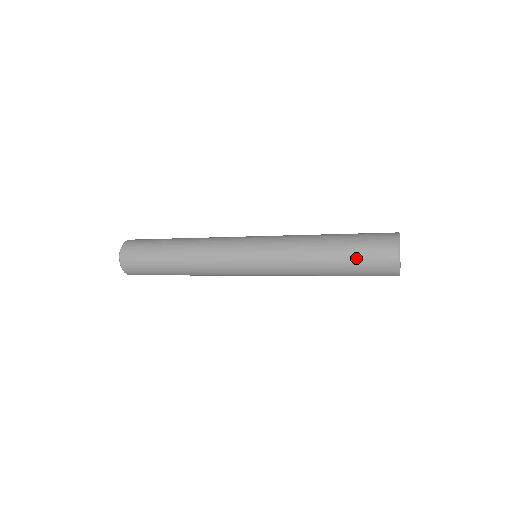
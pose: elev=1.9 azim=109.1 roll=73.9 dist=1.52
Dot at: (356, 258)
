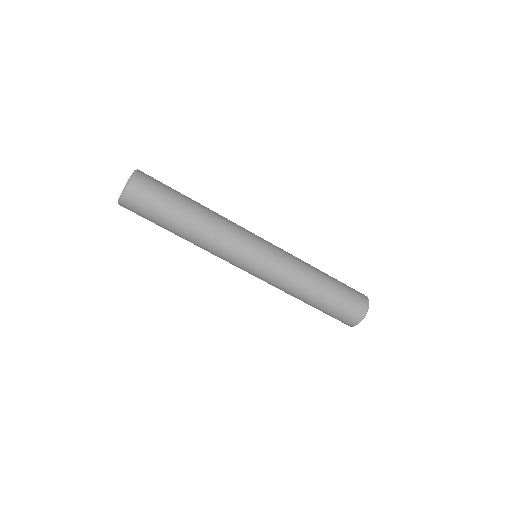
Dot at: (342, 296)
